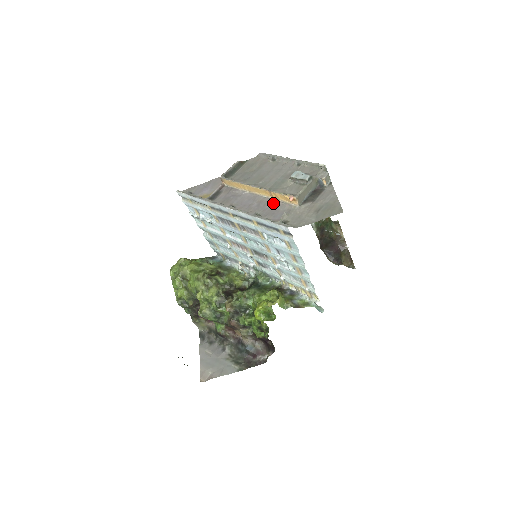
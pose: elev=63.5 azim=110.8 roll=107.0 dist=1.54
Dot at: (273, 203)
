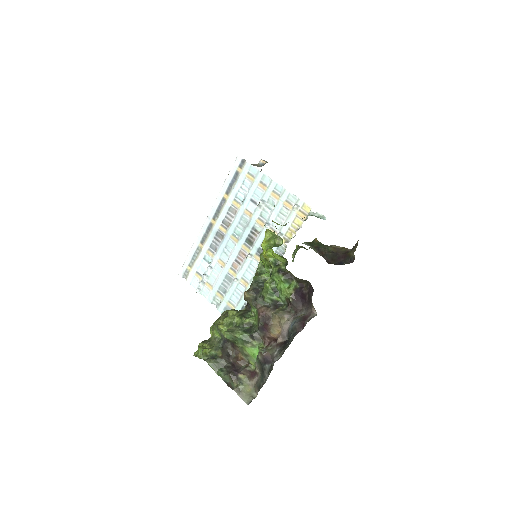
Dot at: occluded
